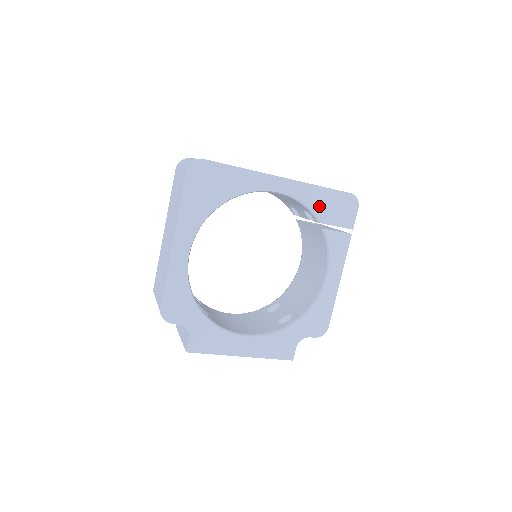
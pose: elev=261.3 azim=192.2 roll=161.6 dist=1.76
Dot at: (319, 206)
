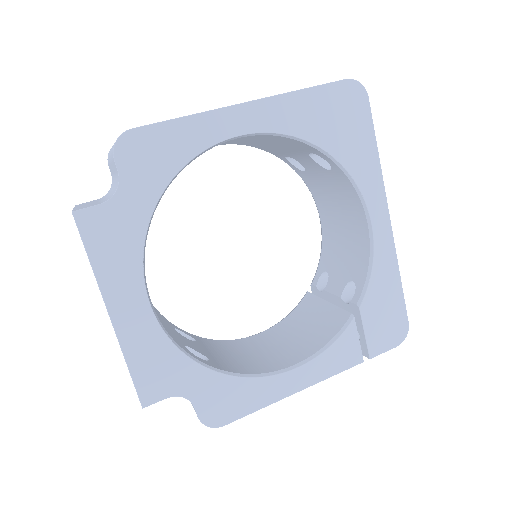
Dot at: (378, 291)
